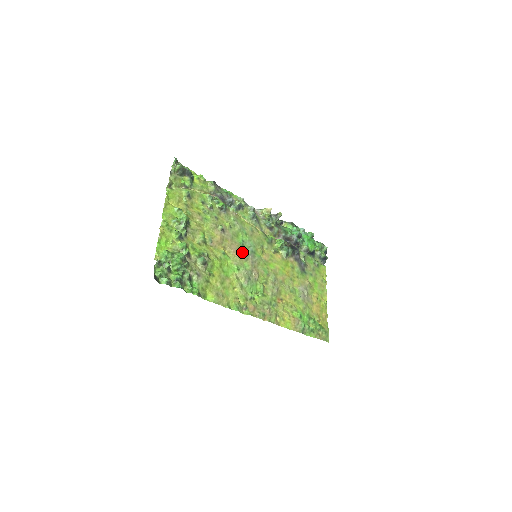
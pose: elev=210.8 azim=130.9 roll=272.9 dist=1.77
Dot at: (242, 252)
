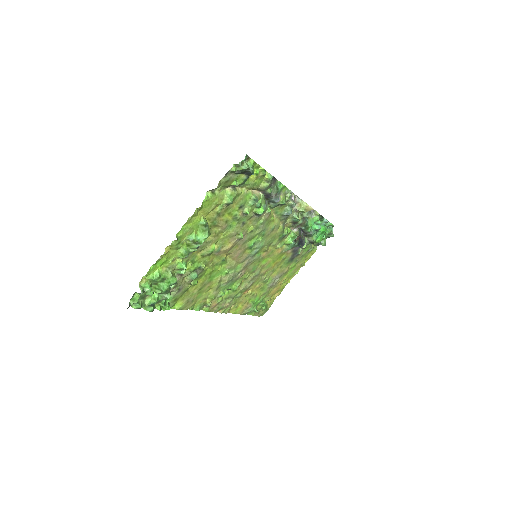
Dot at: (244, 254)
